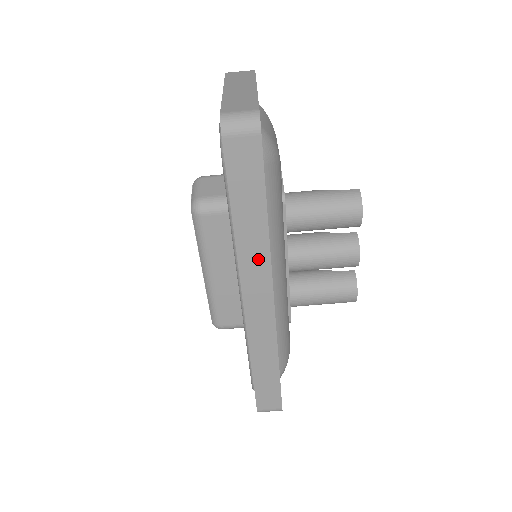
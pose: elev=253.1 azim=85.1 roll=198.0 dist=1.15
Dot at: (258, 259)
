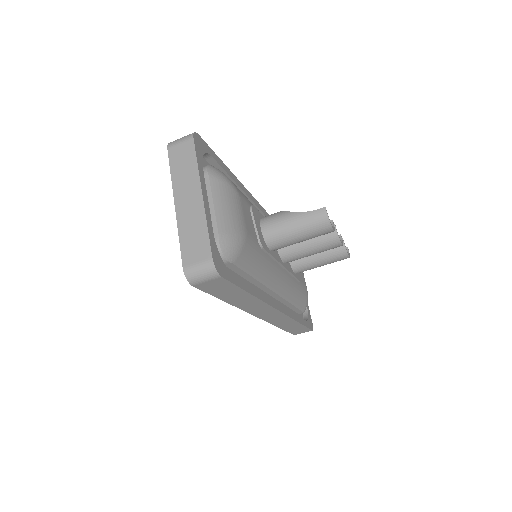
Dot at: (255, 305)
